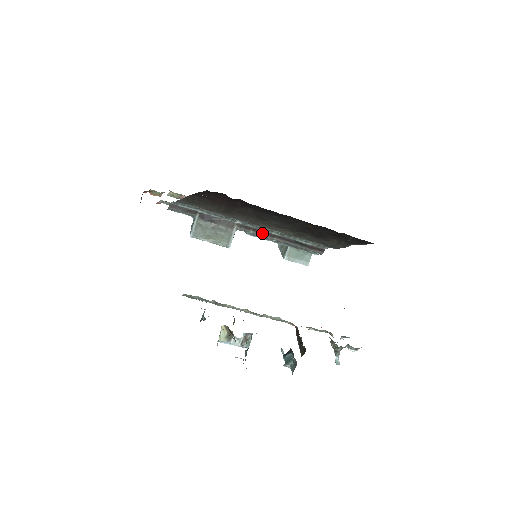
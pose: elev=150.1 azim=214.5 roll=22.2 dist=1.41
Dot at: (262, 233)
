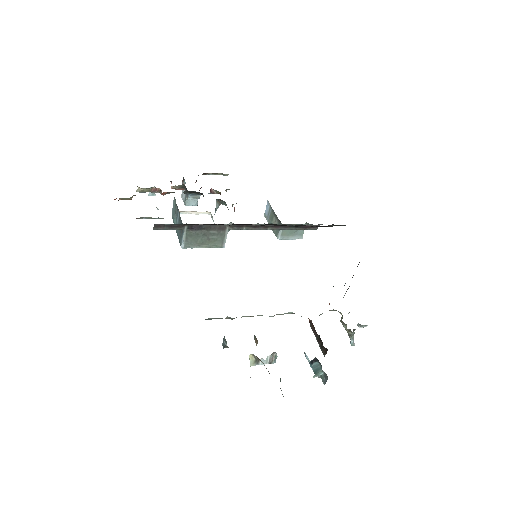
Dot at: (255, 227)
